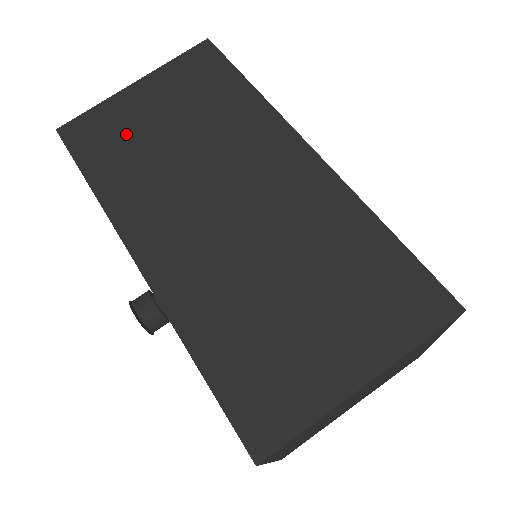
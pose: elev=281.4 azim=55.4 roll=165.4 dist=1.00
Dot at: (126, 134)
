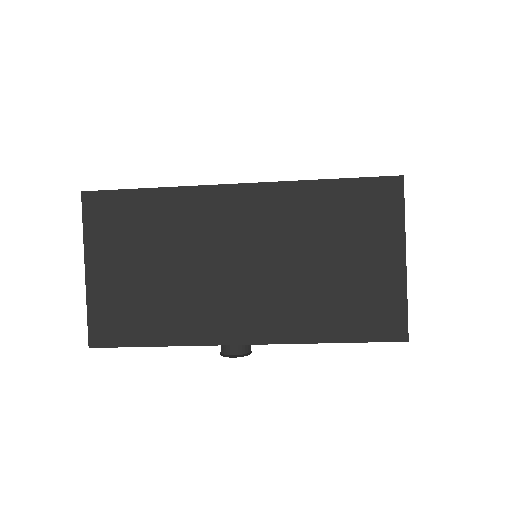
Dot at: (132, 300)
